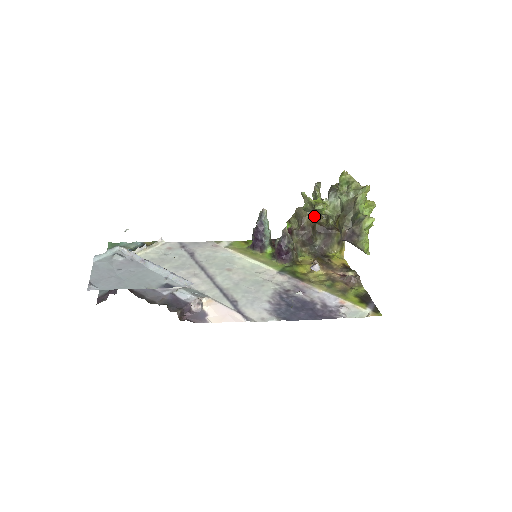
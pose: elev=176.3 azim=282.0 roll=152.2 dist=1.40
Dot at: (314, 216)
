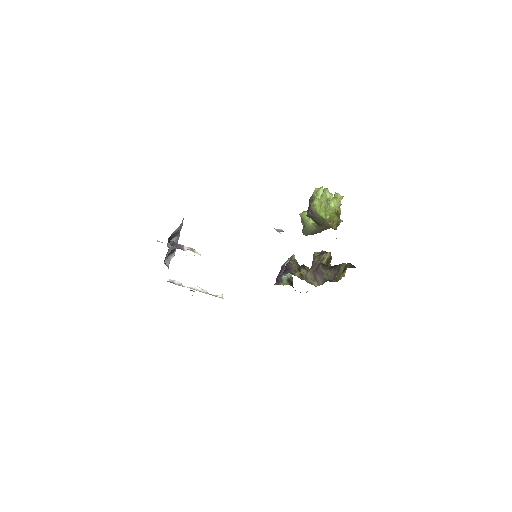
Dot at: (323, 252)
